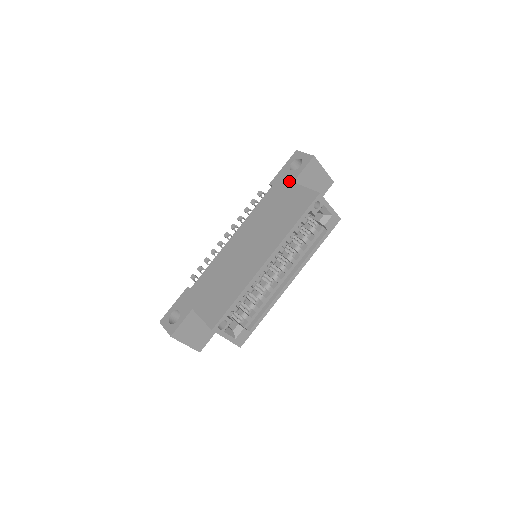
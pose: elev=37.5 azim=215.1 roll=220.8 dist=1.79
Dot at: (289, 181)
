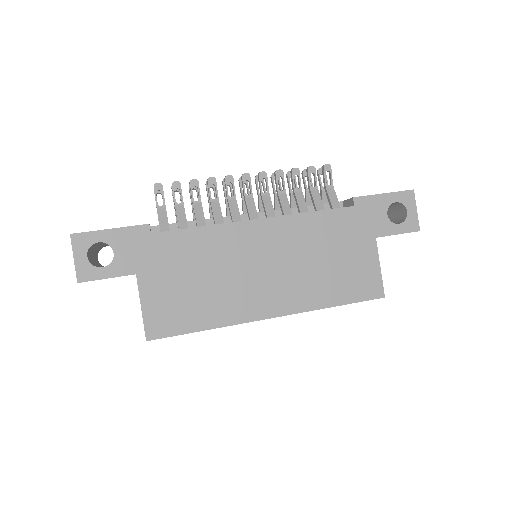
Dot at: (374, 230)
